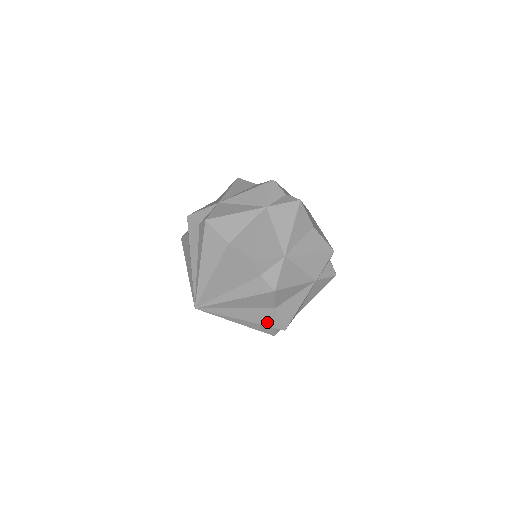
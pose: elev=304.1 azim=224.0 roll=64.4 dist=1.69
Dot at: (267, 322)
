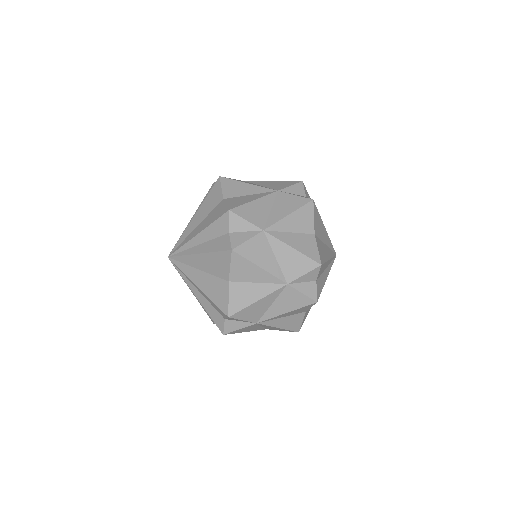
Dot at: (217, 298)
